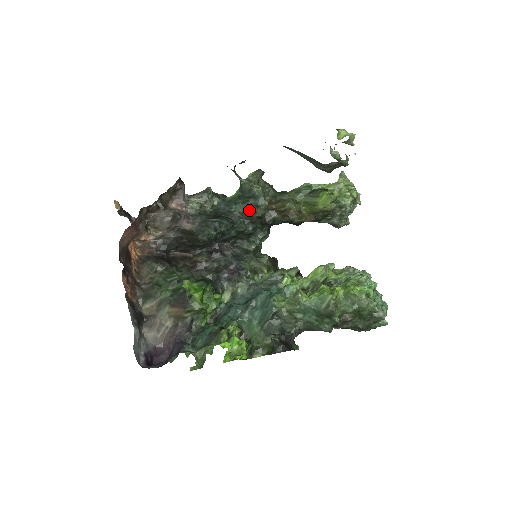
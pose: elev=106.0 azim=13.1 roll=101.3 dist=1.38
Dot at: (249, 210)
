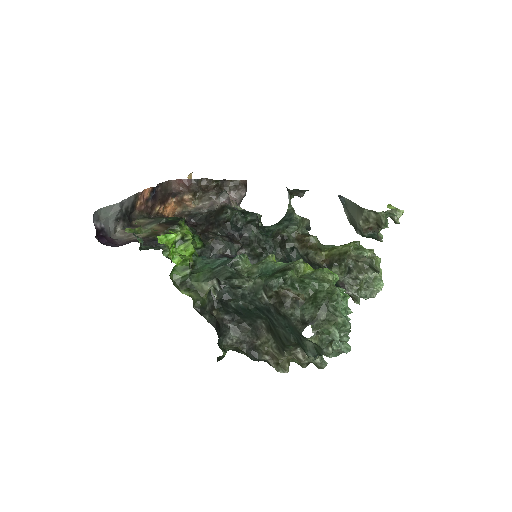
Dot at: (279, 229)
